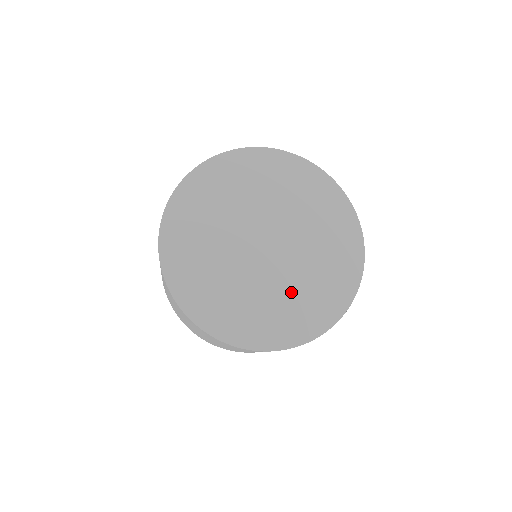
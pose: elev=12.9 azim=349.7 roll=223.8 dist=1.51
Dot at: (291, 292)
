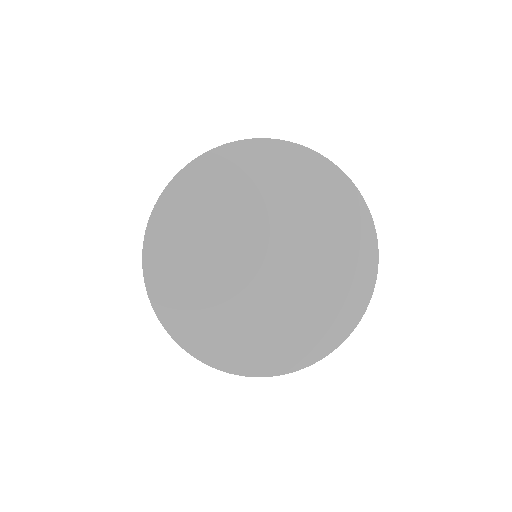
Dot at: (259, 320)
